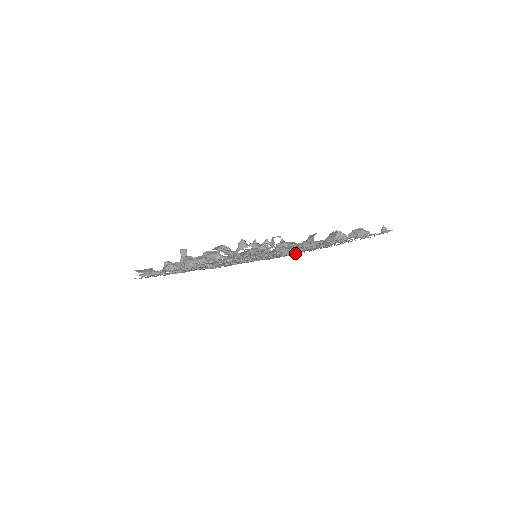
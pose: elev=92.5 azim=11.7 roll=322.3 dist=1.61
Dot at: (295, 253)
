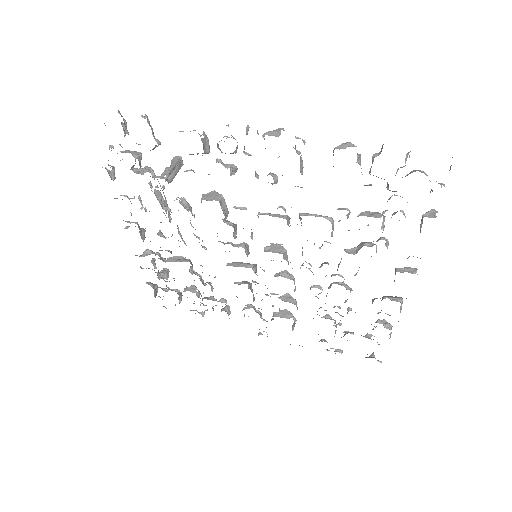
Dot at: occluded
